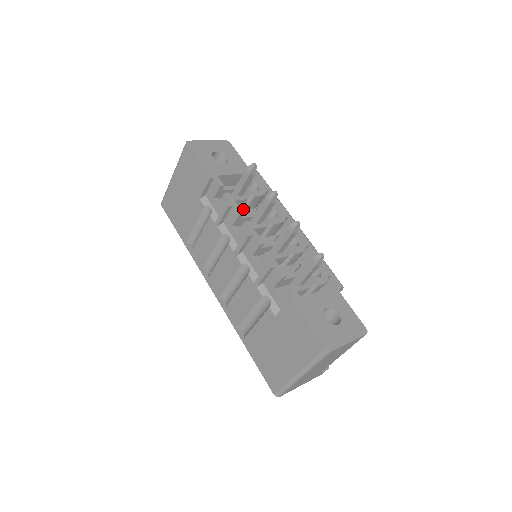
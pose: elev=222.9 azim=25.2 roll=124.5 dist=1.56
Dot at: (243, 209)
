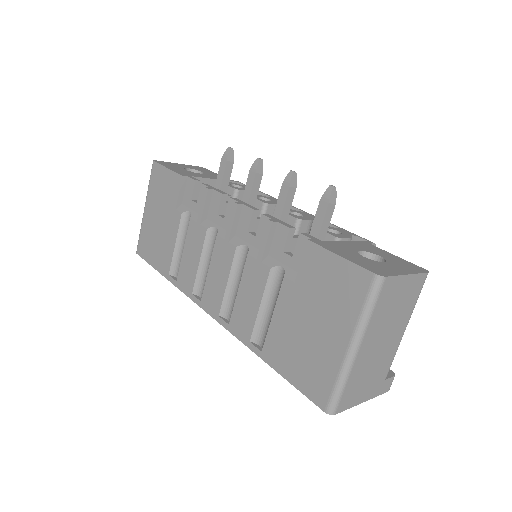
Dot at: occluded
